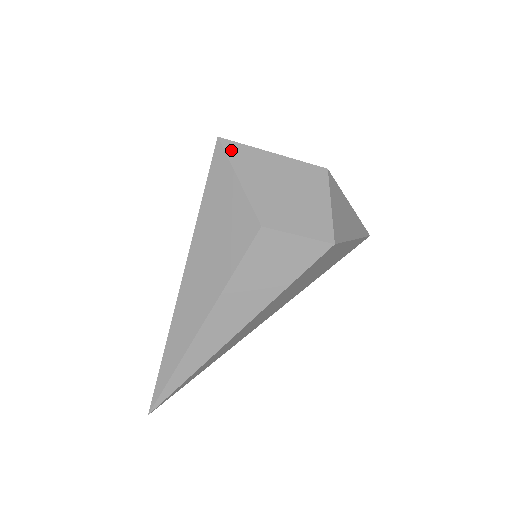
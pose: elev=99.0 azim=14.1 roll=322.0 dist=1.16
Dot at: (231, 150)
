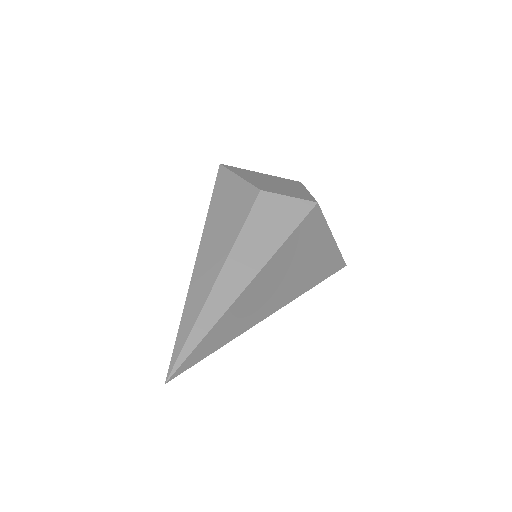
Dot at: (230, 168)
